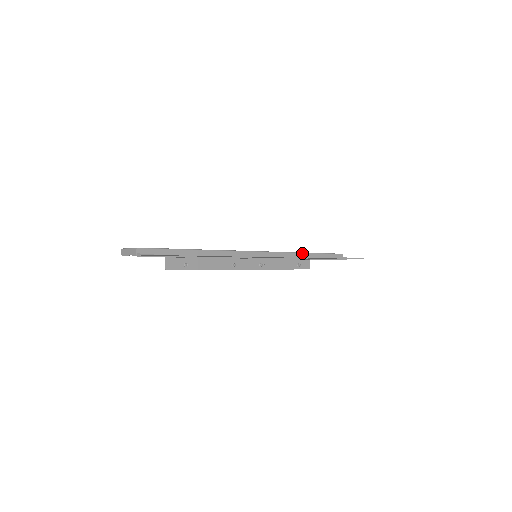
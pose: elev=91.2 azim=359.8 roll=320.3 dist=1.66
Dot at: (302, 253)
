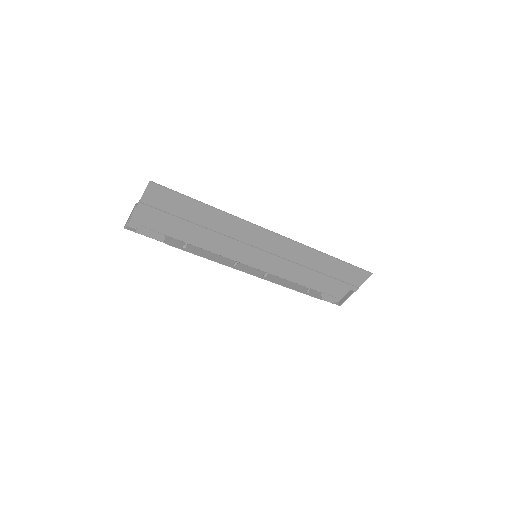
Dot at: occluded
